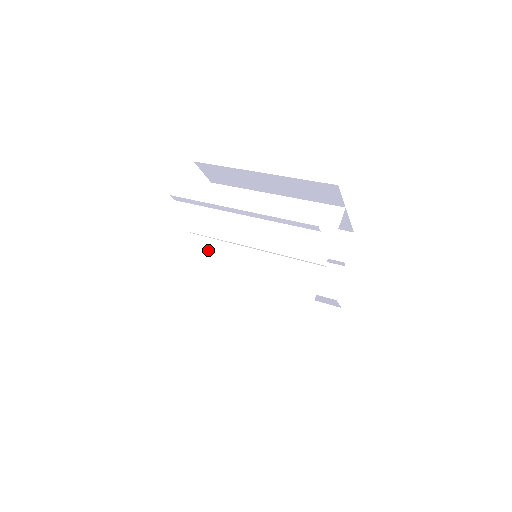
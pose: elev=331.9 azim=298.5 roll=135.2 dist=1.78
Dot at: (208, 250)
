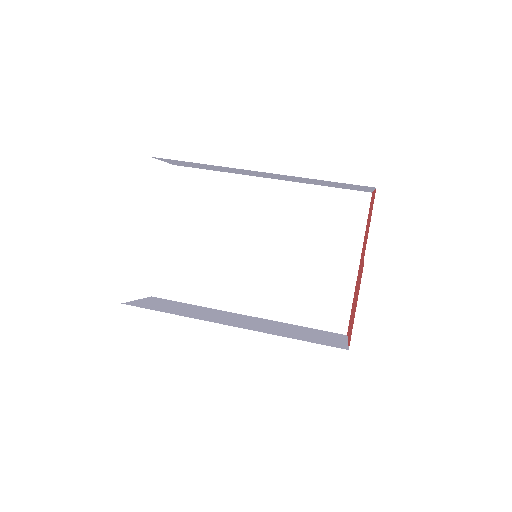
Dot at: (195, 265)
